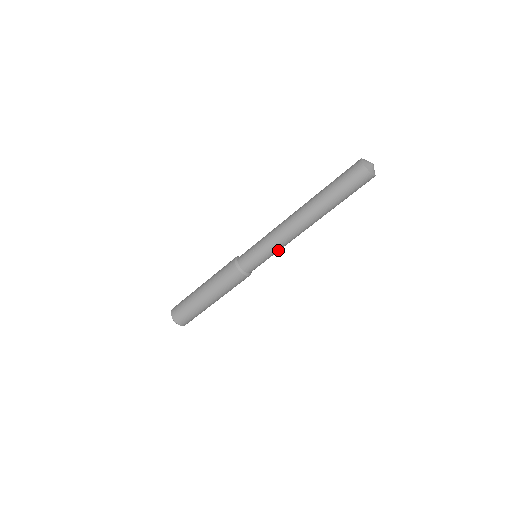
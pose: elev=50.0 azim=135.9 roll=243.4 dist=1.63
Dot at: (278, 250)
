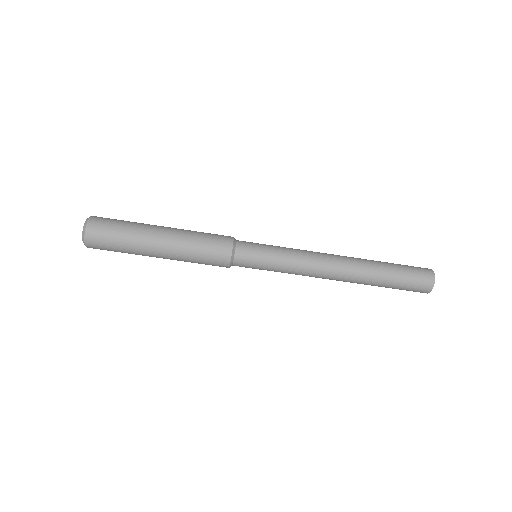
Dot at: (288, 267)
